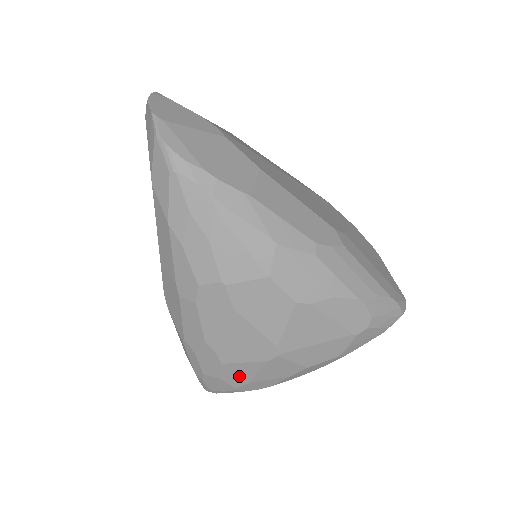
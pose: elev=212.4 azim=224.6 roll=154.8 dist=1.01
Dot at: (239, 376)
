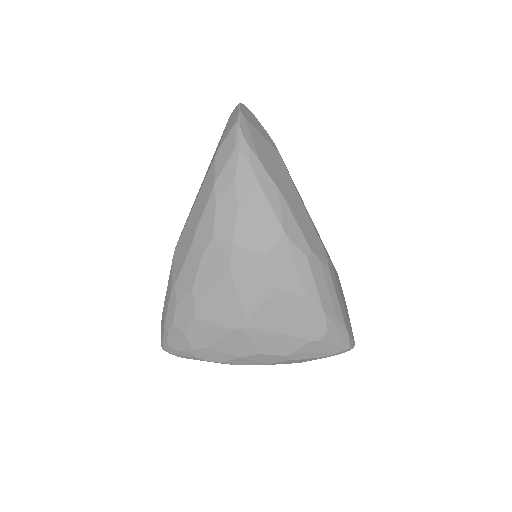
Dot at: (202, 337)
